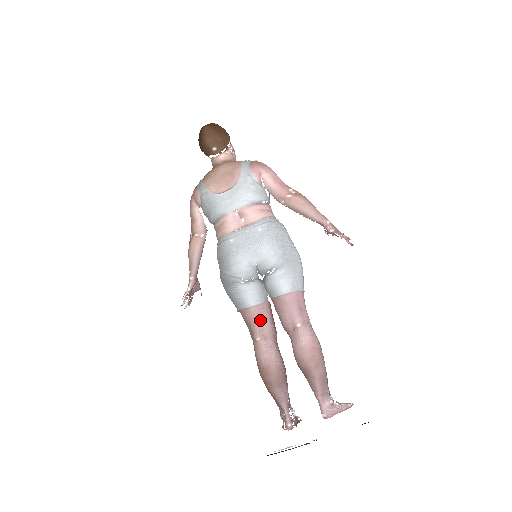
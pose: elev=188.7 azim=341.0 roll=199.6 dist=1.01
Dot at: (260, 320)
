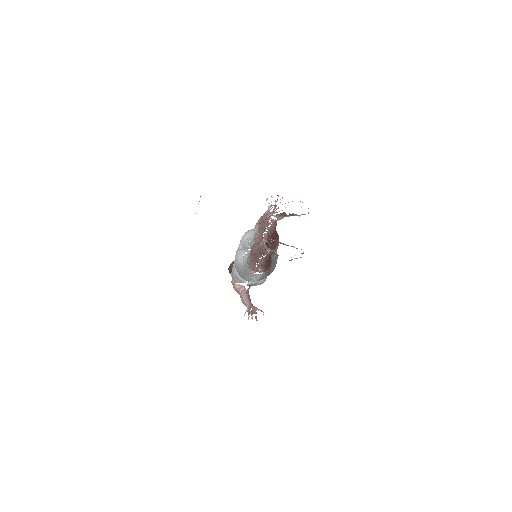
Dot at: occluded
